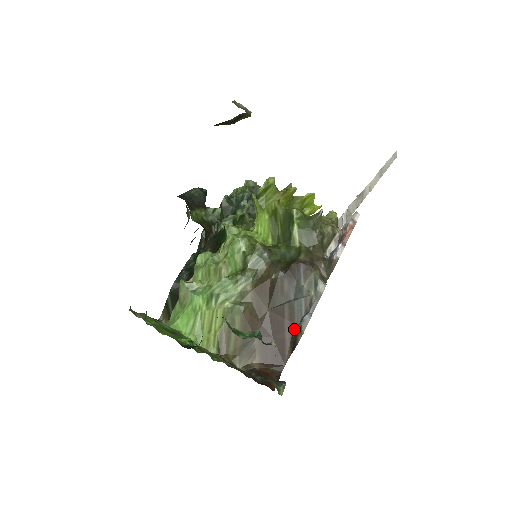
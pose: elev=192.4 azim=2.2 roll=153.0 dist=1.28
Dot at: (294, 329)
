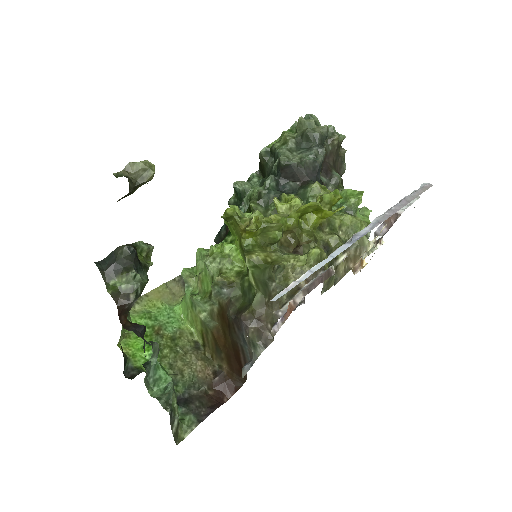
Dot at: occluded
